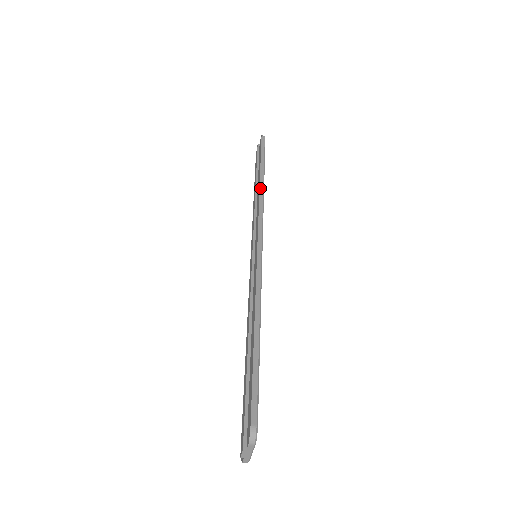
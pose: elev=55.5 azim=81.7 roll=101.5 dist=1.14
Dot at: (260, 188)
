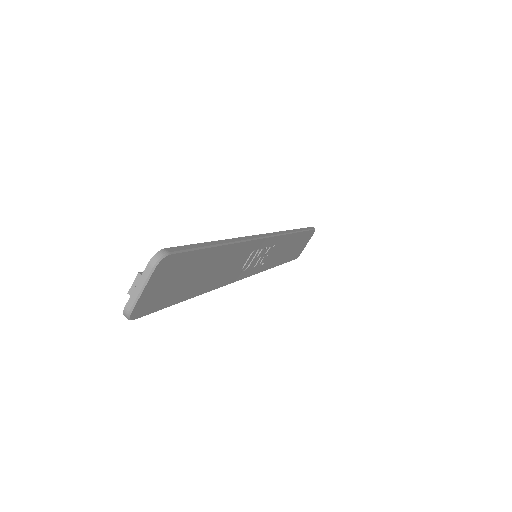
Dot at: (291, 230)
